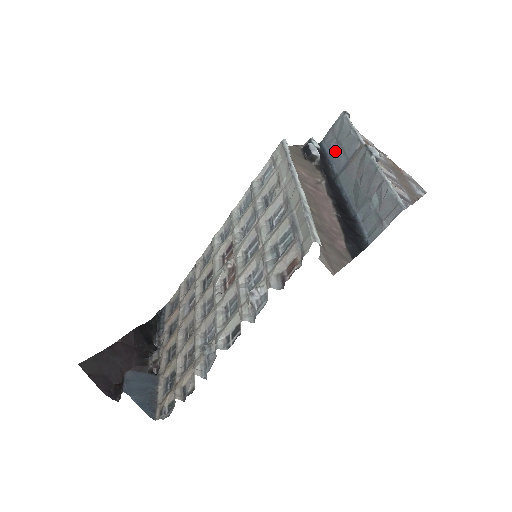
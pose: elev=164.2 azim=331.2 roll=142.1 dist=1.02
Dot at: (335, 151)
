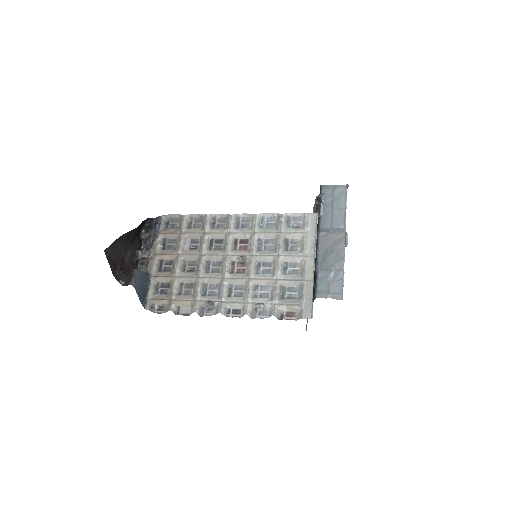
Dot at: (327, 209)
